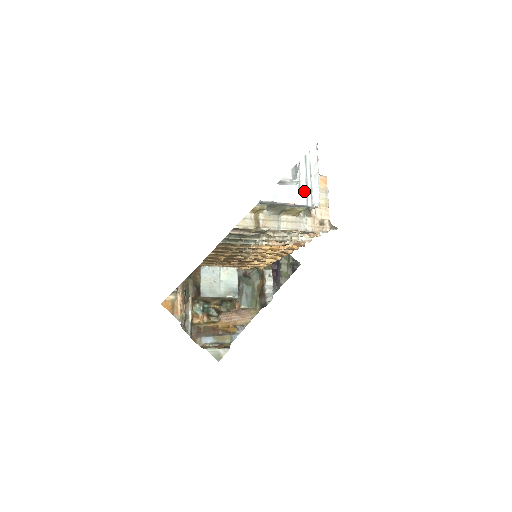
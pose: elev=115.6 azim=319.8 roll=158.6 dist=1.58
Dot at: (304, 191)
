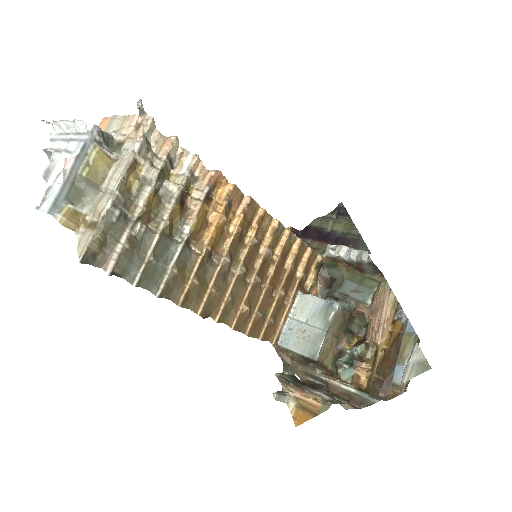
Dot at: (74, 145)
